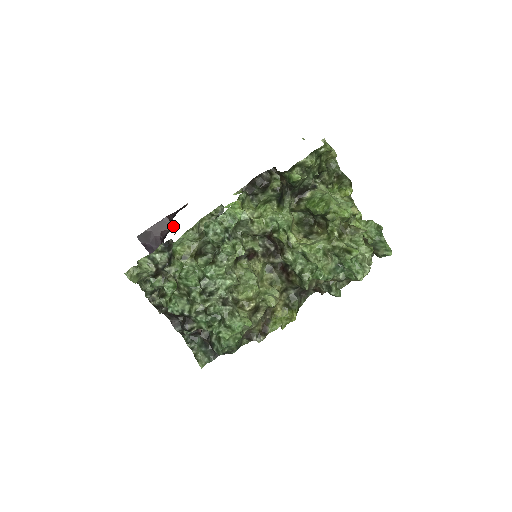
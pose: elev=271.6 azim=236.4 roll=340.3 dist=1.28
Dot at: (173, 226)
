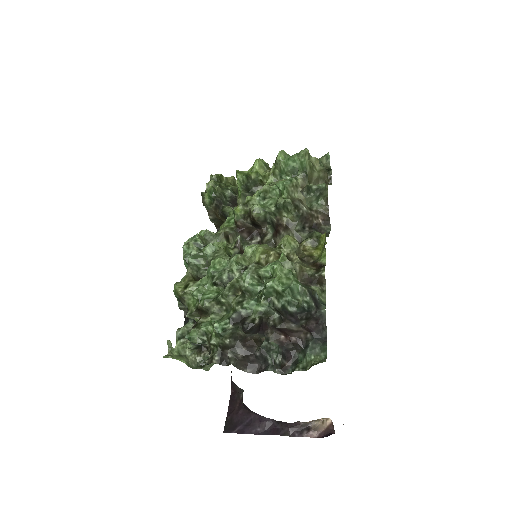
Dot at: (242, 390)
